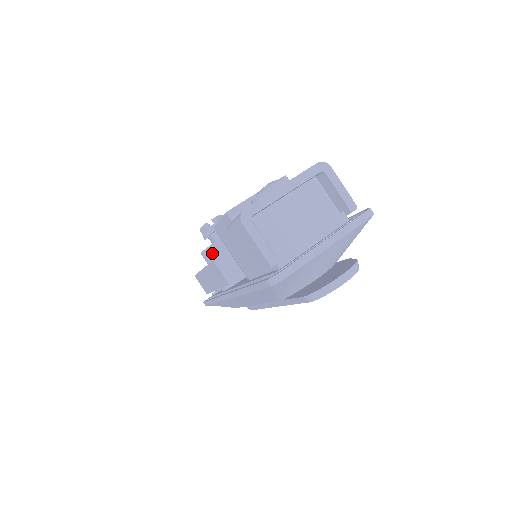
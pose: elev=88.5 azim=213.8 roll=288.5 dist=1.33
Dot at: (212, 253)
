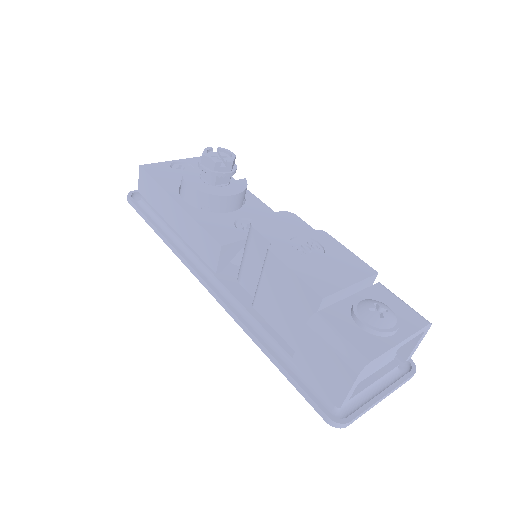
Dot at: (204, 201)
